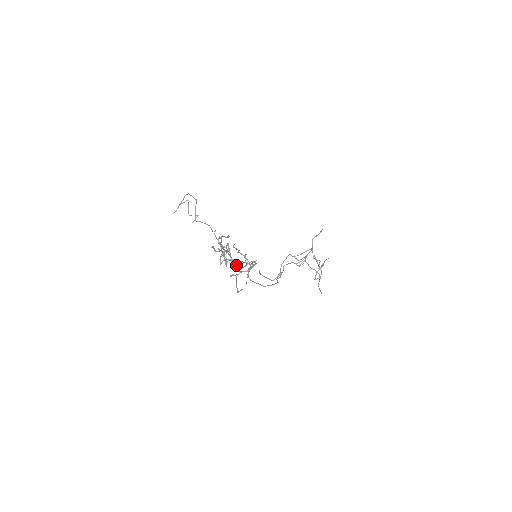
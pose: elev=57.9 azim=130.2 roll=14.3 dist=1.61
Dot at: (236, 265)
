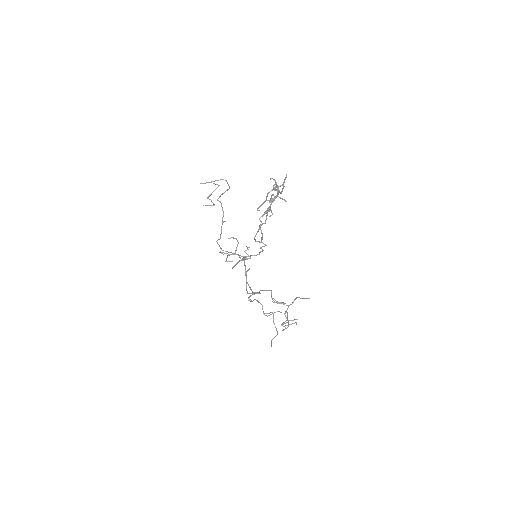
Dot at: (237, 245)
